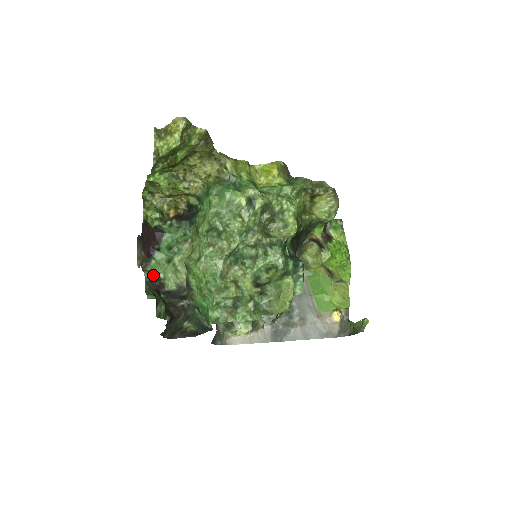
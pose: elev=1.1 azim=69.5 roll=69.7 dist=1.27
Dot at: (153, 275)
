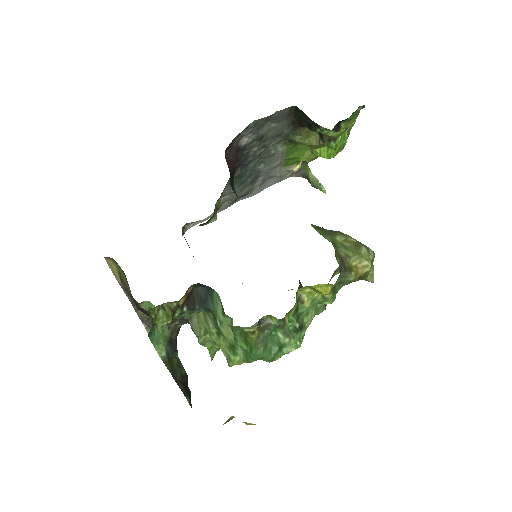
Dot at: occluded
